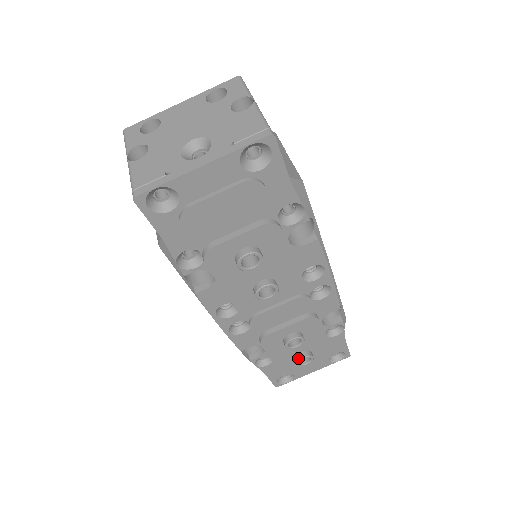
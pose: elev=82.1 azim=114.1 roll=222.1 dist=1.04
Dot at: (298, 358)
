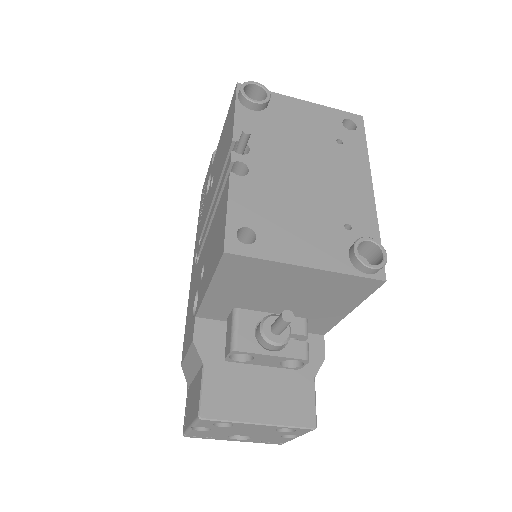
Dot at: occluded
